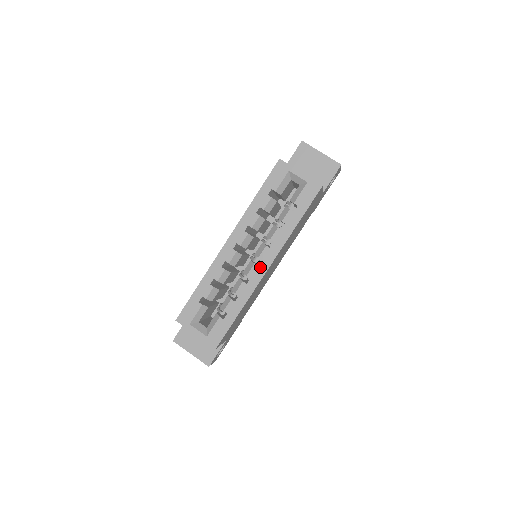
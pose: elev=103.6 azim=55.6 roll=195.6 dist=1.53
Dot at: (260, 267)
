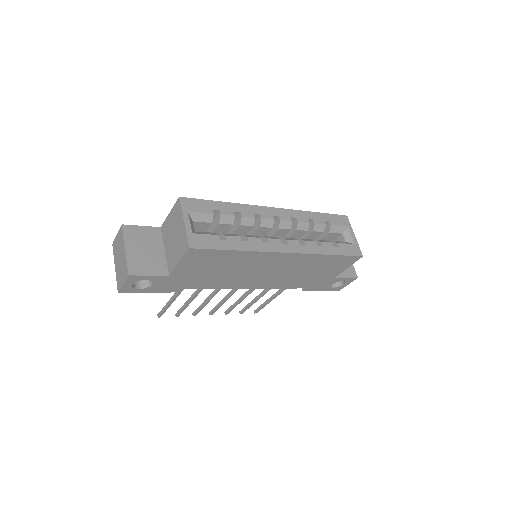
Dot at: (282, 245)
